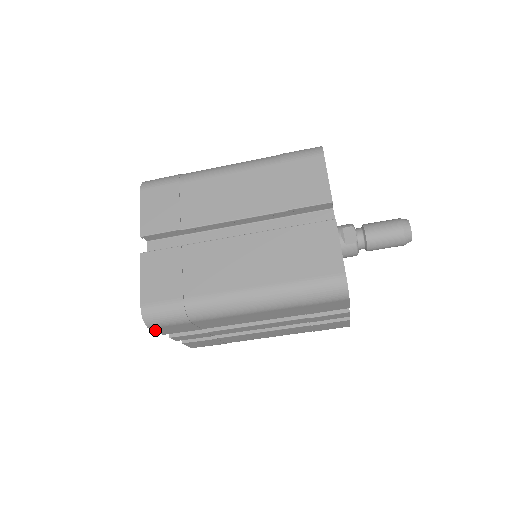
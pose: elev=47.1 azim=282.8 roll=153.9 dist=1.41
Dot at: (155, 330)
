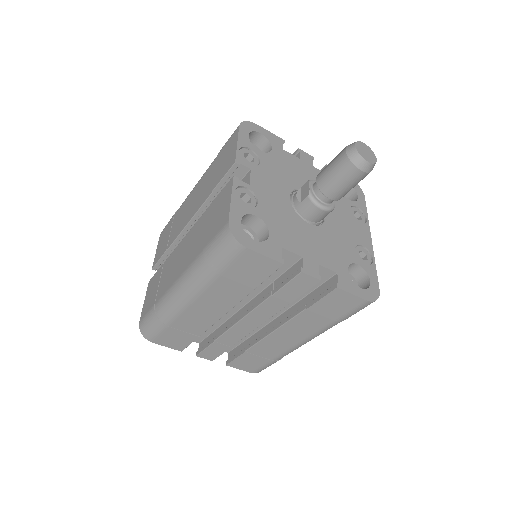
Dot at: (162, 345)
